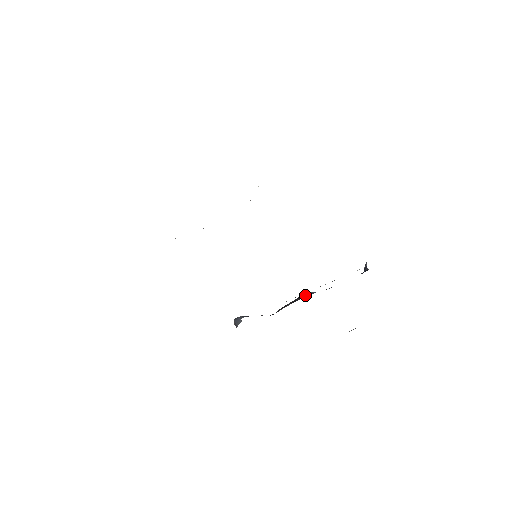
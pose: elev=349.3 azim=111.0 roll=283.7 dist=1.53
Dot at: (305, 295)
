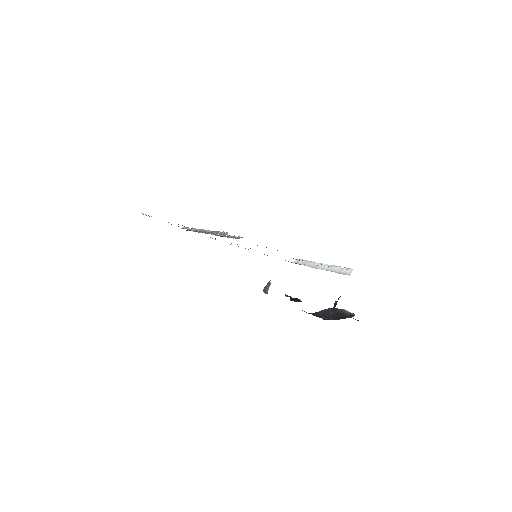
Dot at: occluded
